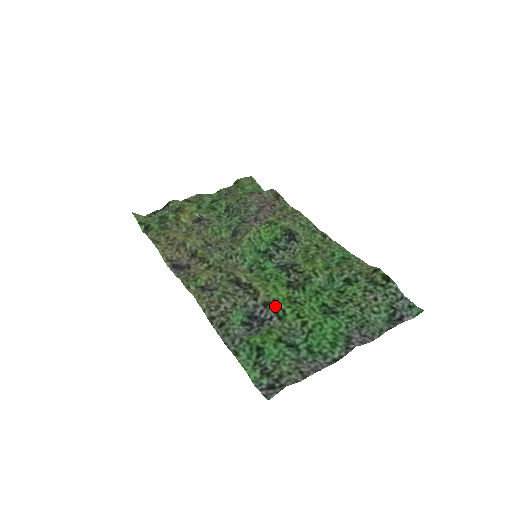
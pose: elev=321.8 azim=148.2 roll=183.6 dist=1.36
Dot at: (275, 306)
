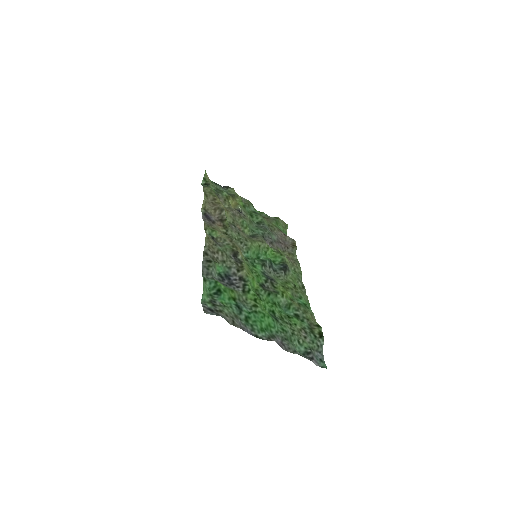
Dot at: (247, 284)
